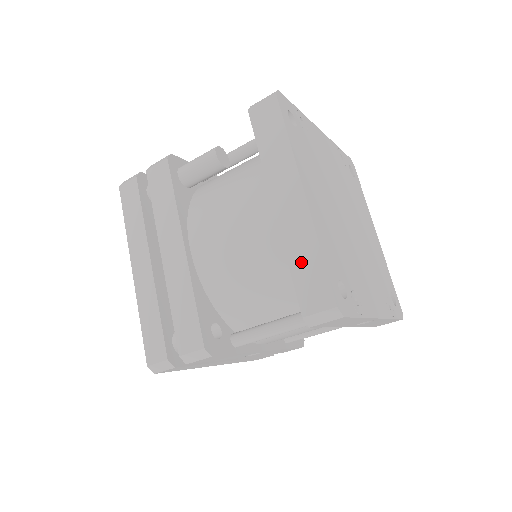
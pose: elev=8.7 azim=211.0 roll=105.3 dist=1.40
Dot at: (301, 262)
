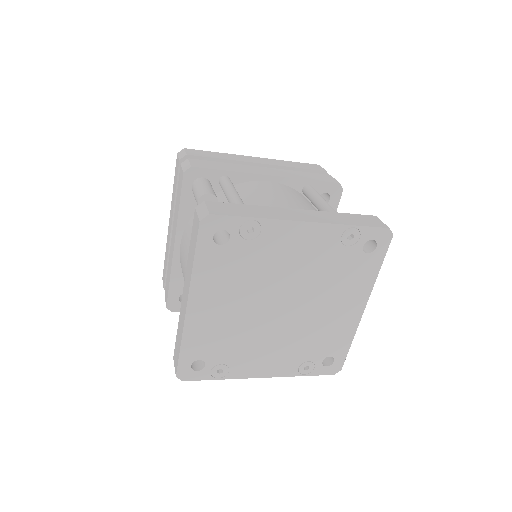
Dot at: (178, 336)
